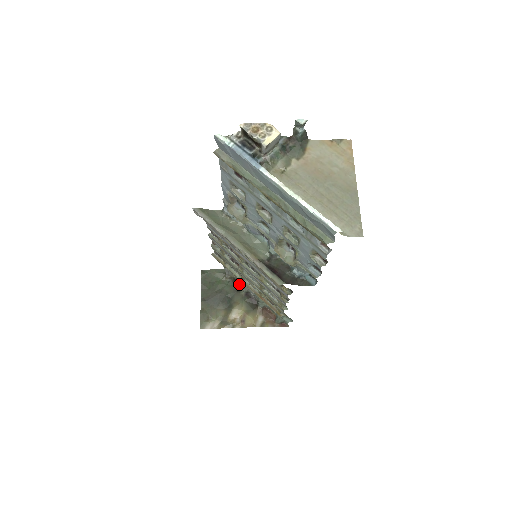
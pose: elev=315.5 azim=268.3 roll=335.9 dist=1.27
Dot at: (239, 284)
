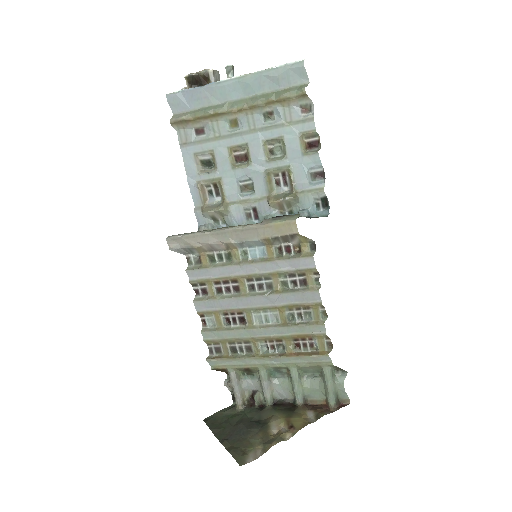
Dot at: (258, 405)
